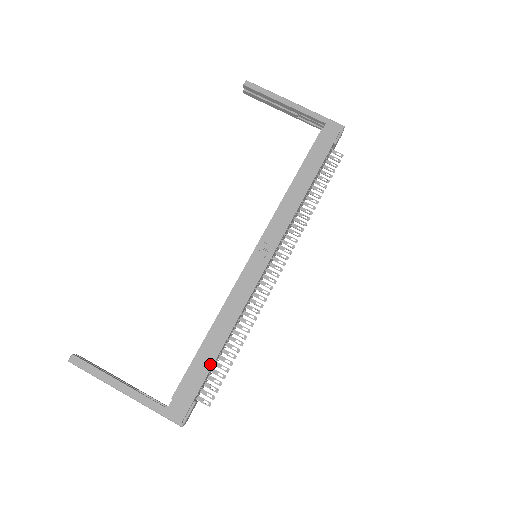
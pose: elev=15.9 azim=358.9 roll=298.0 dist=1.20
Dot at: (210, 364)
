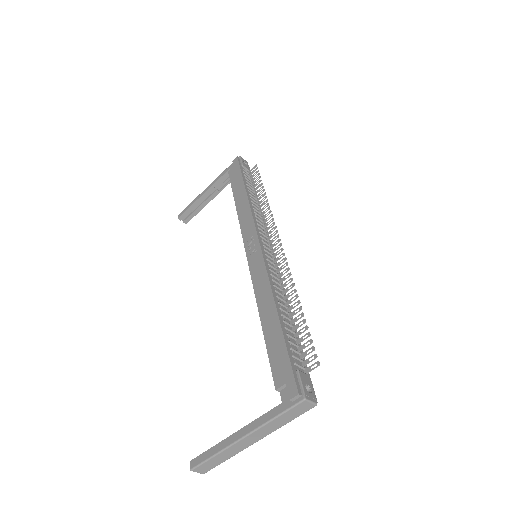
Dot at: (280, 334)
